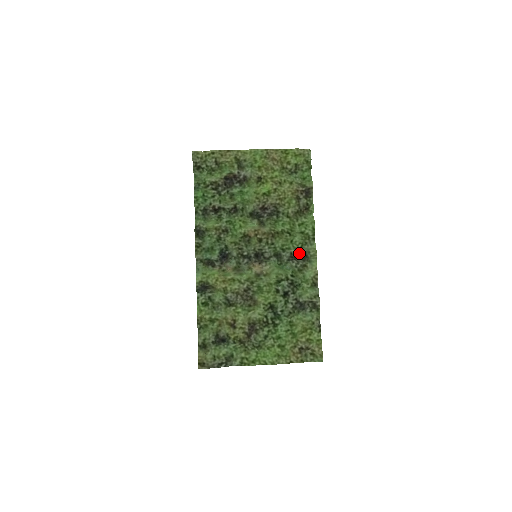
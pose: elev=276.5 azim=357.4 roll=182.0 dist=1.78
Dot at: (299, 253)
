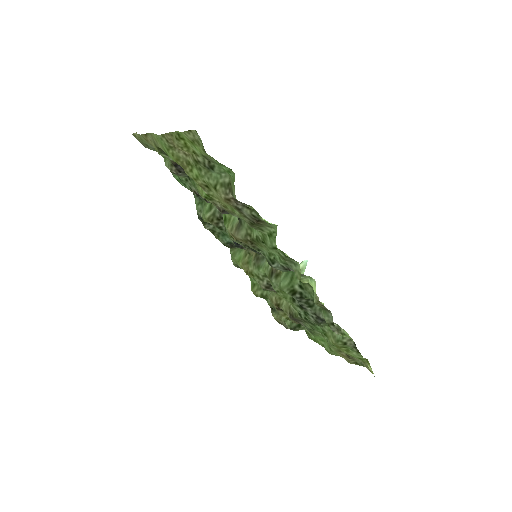
Dot at: (290, 268)
